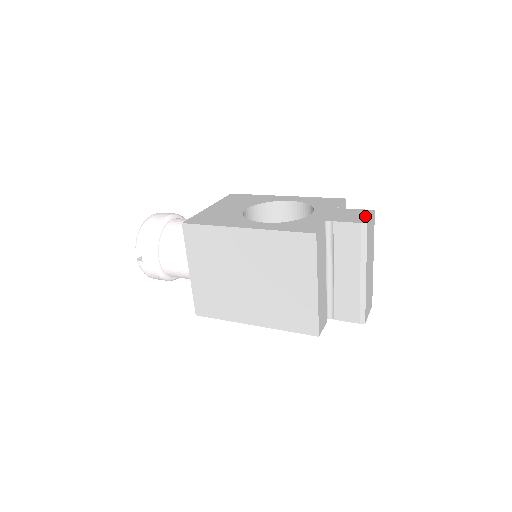
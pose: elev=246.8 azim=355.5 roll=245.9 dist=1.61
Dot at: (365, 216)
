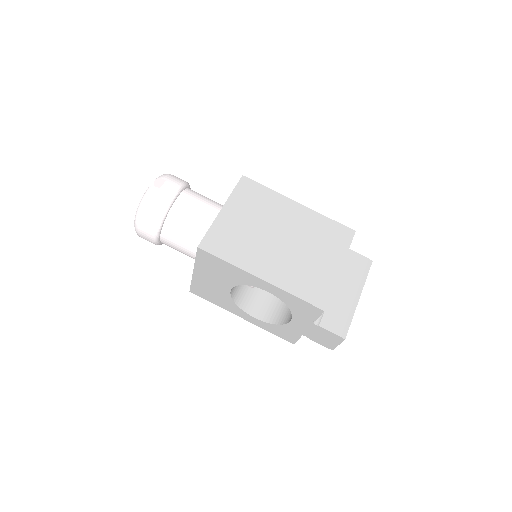
Dot at: occluded
